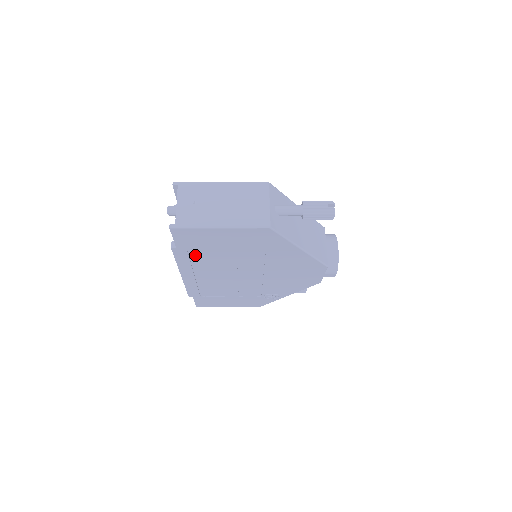
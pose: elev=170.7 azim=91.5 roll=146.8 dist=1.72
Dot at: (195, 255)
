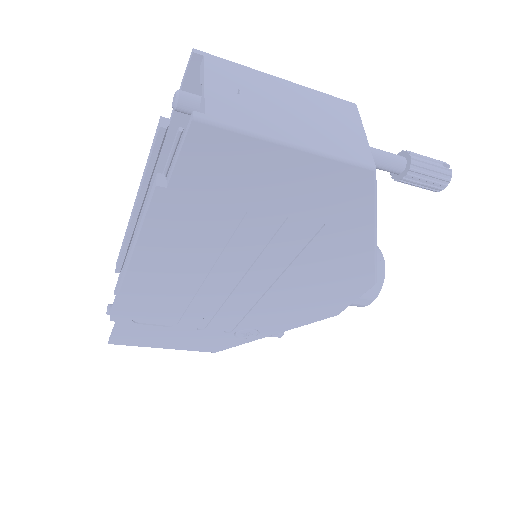
Dot at: (189, 217)
